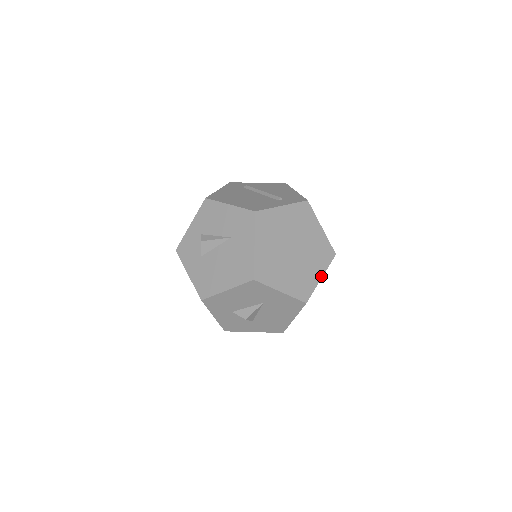
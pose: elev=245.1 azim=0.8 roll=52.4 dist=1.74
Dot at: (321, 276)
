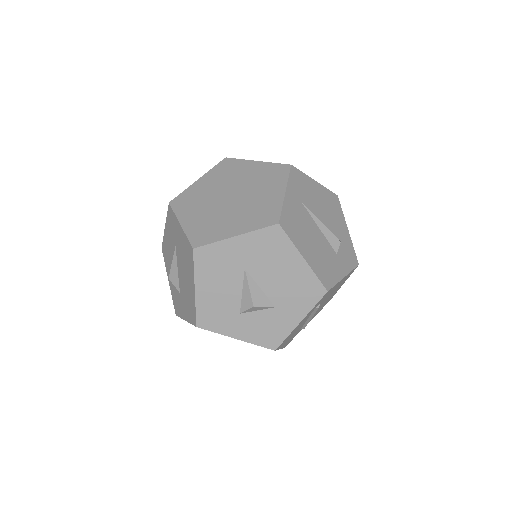
Dot at: (283, 192)
